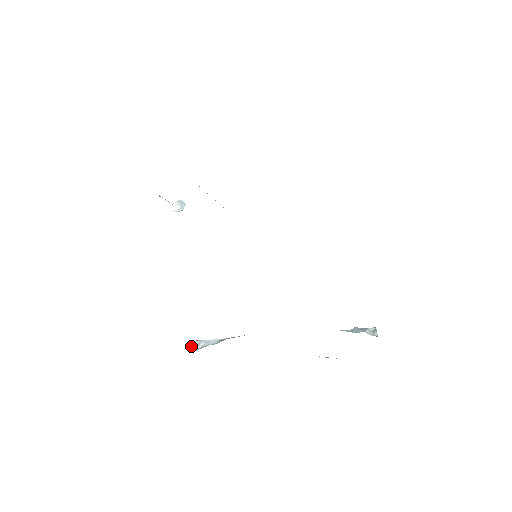
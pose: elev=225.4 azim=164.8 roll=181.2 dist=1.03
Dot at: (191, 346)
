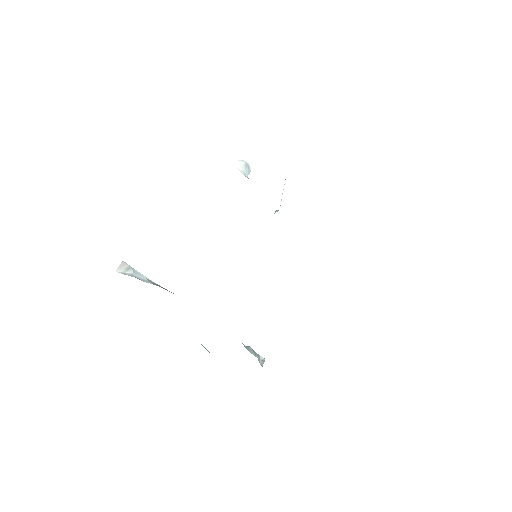
Dot at: (120, 265)
